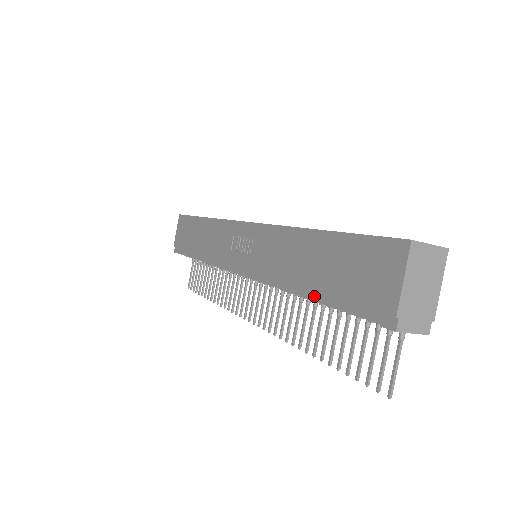
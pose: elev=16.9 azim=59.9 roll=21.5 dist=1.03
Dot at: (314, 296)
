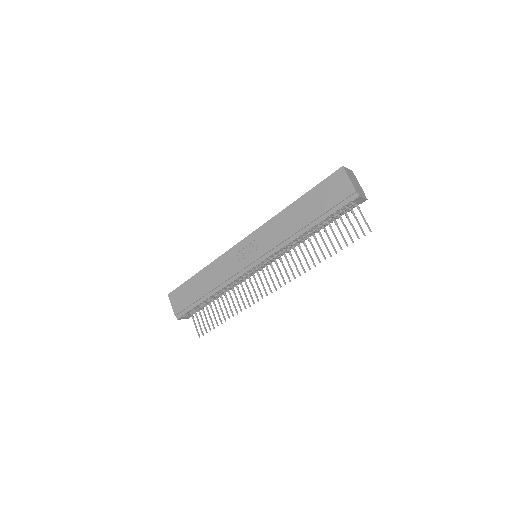
Dot at: (313, 224)
